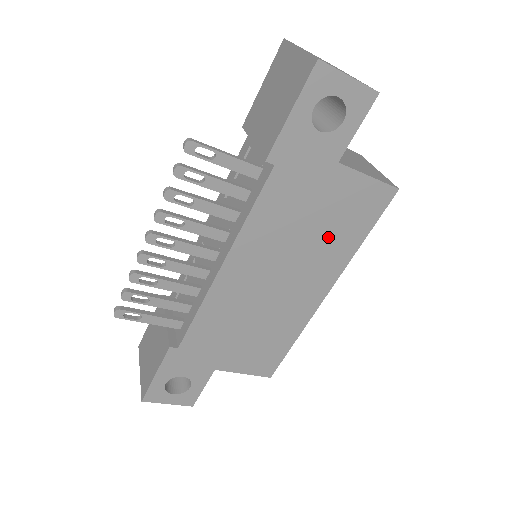
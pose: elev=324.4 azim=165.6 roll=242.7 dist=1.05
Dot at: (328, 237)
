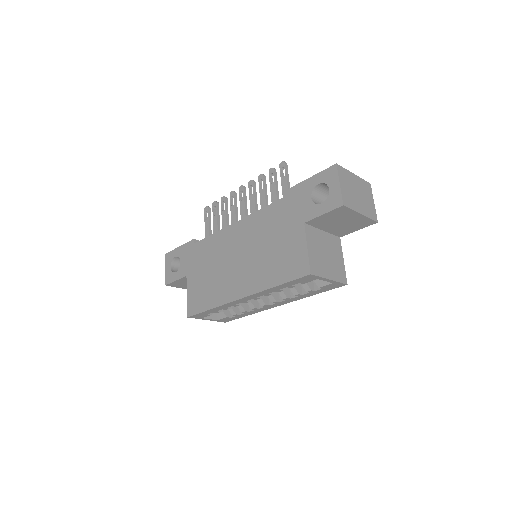
Dot at: (270, 261)
